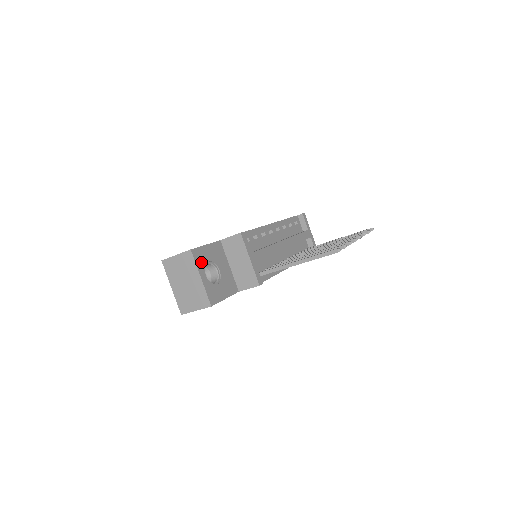
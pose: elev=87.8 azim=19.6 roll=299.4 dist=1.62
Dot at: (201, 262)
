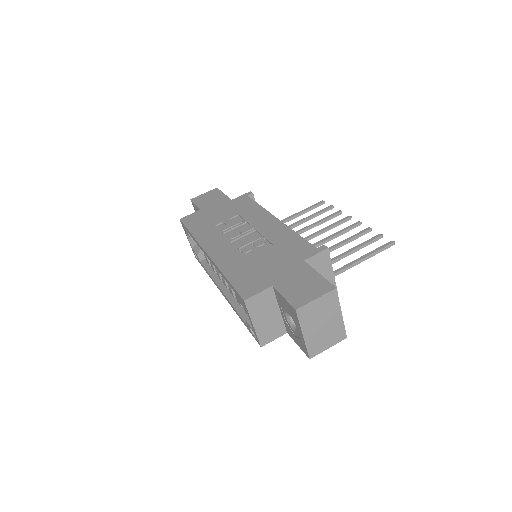
Dot at: occluded
